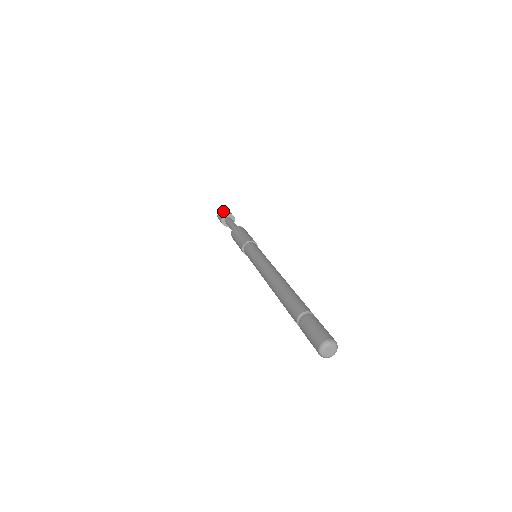
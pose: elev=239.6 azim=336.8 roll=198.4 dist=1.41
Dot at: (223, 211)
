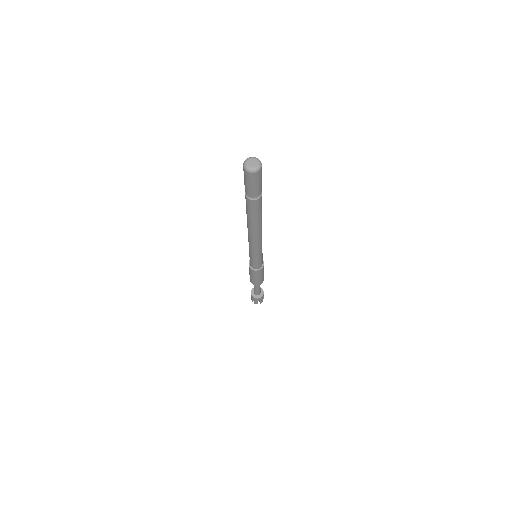
Dot at: occluded
